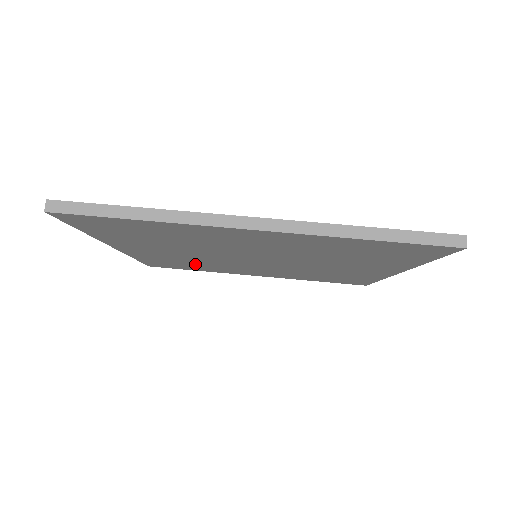
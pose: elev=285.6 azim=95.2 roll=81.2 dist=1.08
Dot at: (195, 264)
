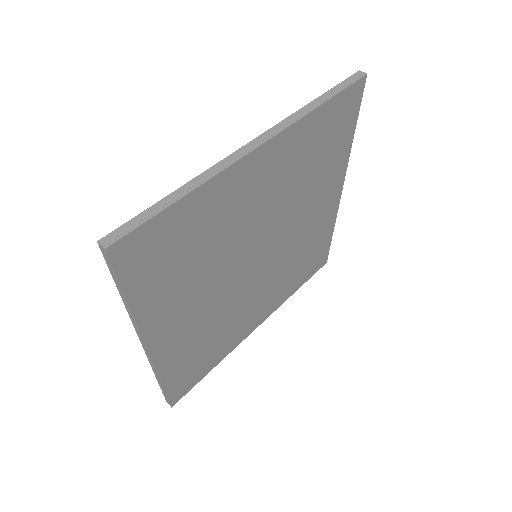
Dot at: (213, 339)
